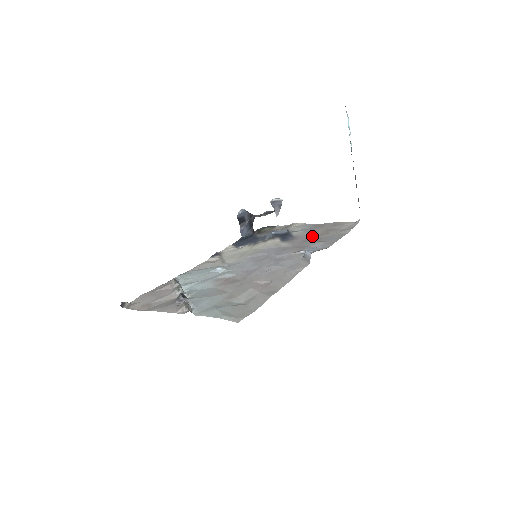
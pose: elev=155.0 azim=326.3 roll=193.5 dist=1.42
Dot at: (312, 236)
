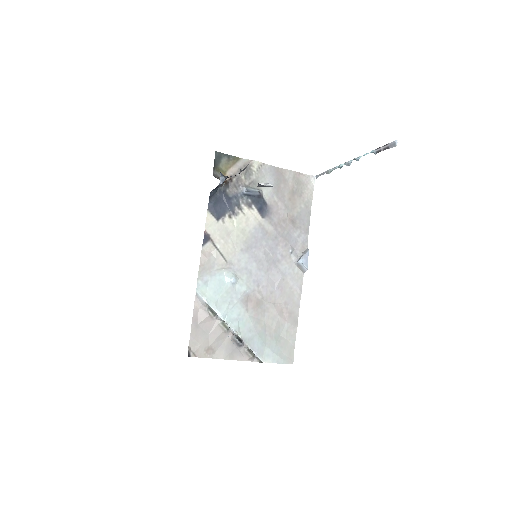
Dot at: (285, 209)
